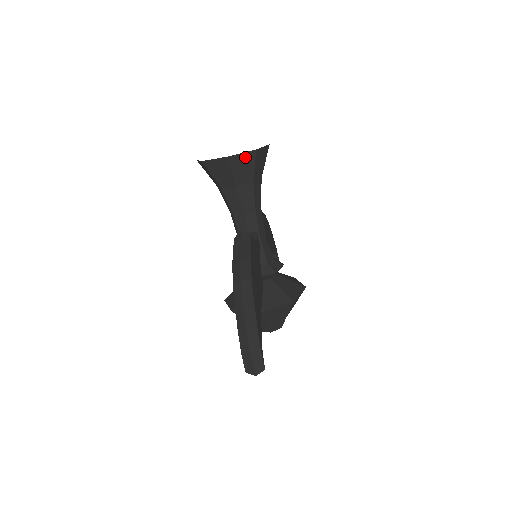
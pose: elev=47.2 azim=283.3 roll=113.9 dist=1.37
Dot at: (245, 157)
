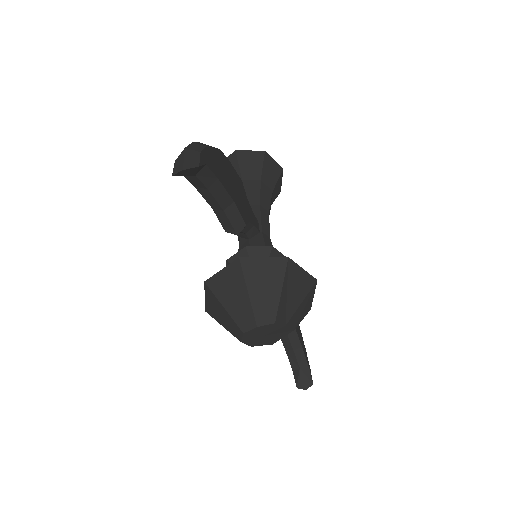
Dot at: (254, 155)
